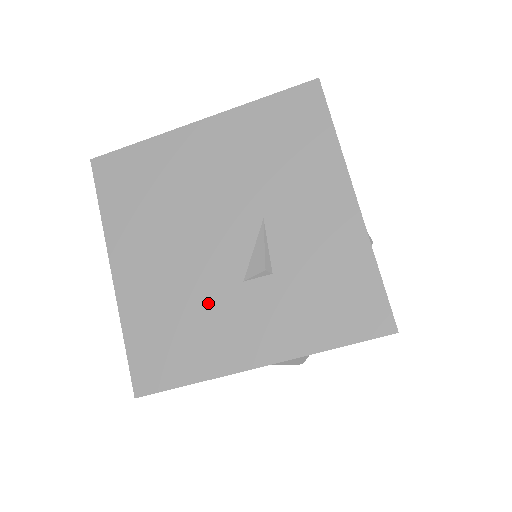
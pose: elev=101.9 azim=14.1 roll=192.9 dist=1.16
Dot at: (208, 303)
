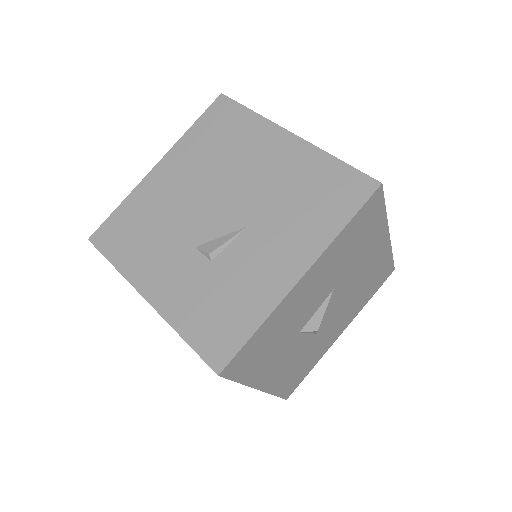
Dot at: (169, 236)
